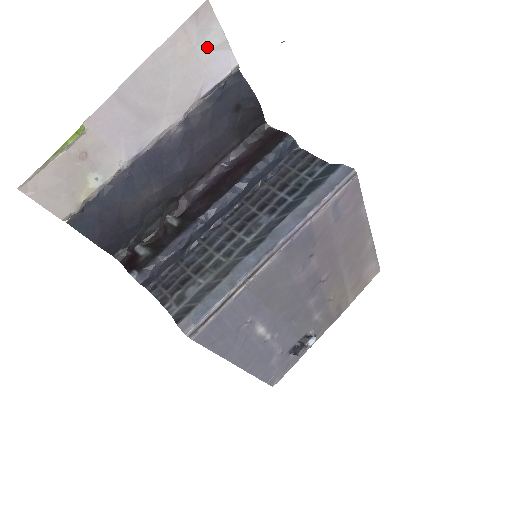
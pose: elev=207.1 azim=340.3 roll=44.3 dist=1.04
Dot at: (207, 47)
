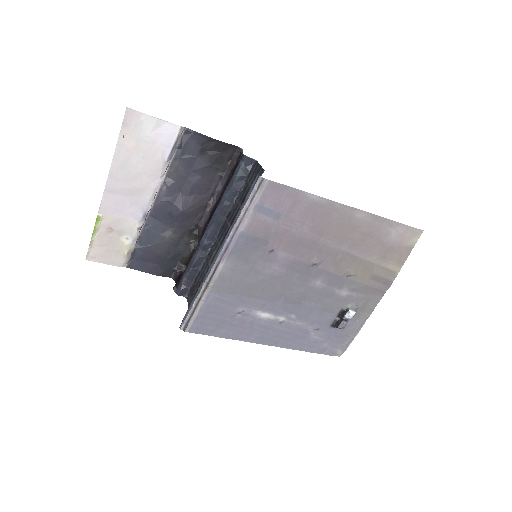
Dot at: (147, 132)
